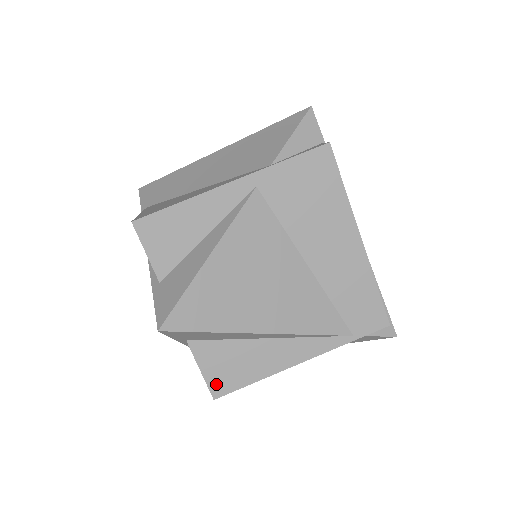
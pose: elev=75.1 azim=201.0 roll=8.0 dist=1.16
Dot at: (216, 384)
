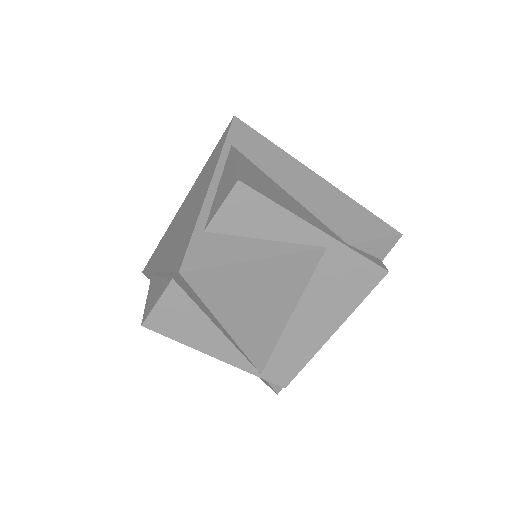
Dot at: (155, 319)
